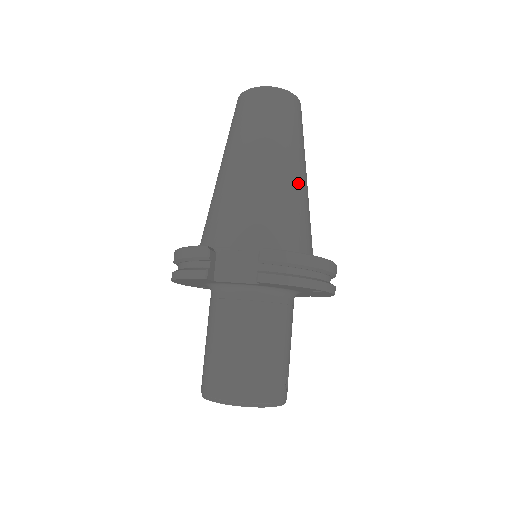
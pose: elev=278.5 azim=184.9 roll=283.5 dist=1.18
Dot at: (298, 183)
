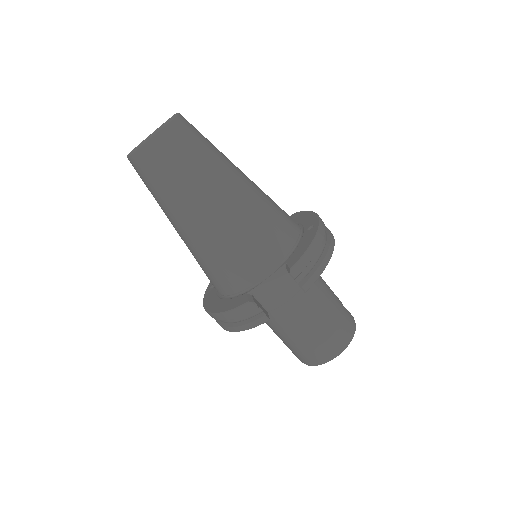
Dot at: (249, 188)
